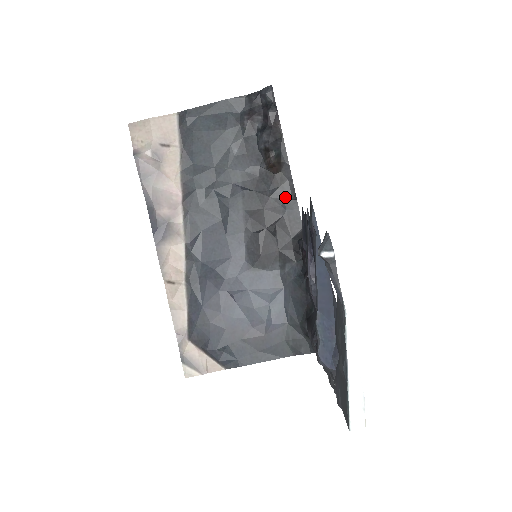
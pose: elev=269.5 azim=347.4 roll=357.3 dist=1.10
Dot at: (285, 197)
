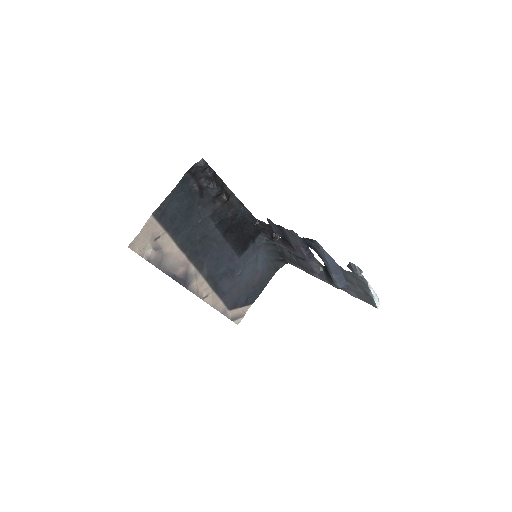
Dot at: (238, 210)
